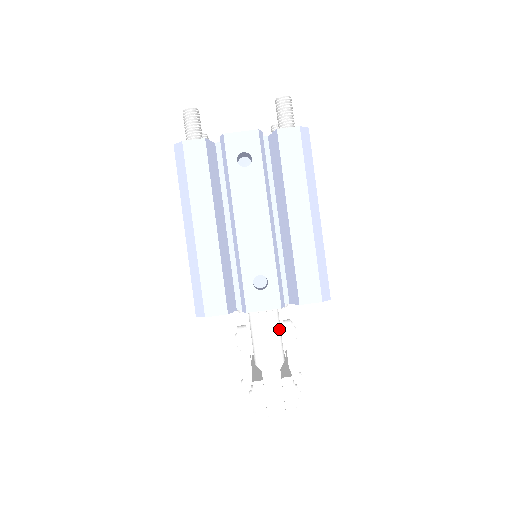
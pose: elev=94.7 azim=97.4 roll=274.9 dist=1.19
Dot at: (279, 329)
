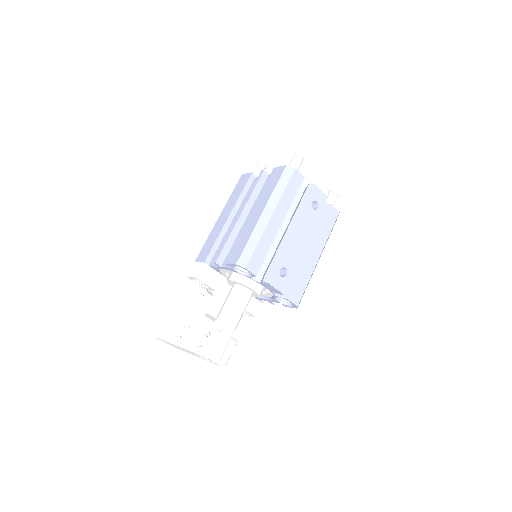
Dot at: occluded
